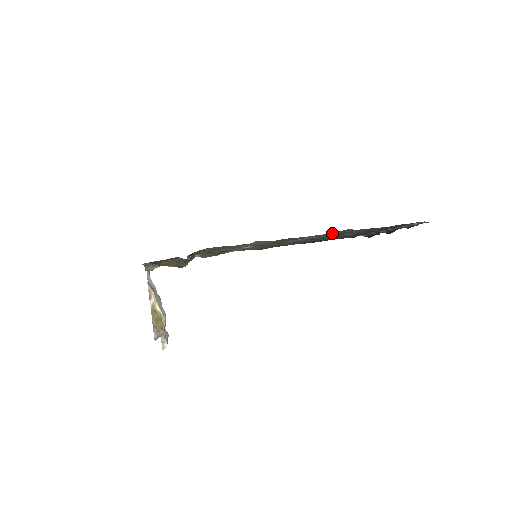
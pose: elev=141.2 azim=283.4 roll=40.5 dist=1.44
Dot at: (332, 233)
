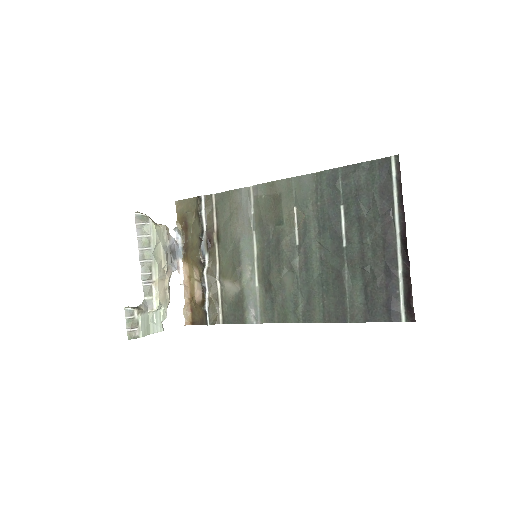
Dot at: (308, 190)
